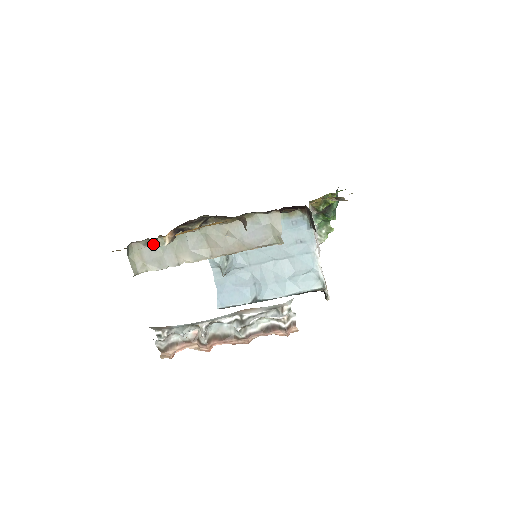
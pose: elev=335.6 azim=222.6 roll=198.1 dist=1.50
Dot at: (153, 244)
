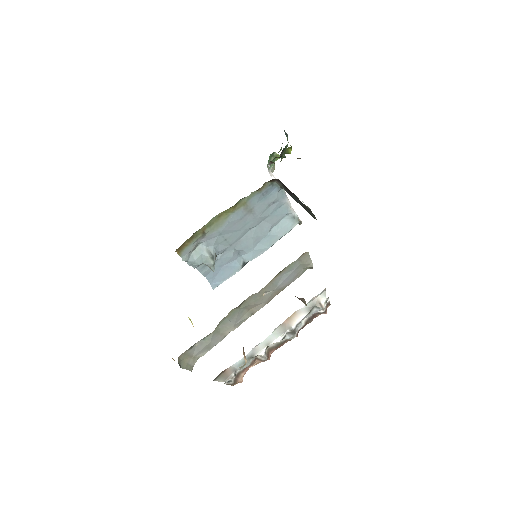
Dot at: (197, 342)
